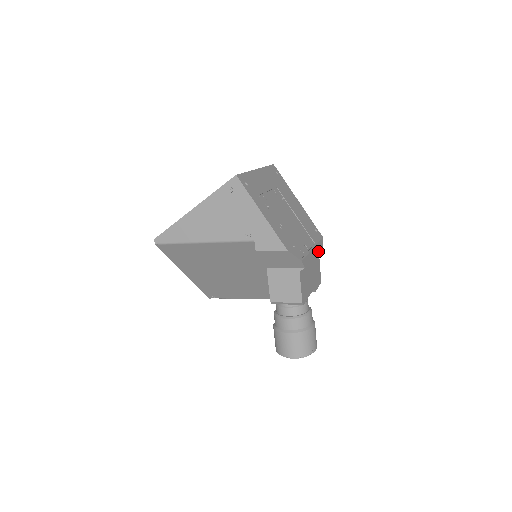
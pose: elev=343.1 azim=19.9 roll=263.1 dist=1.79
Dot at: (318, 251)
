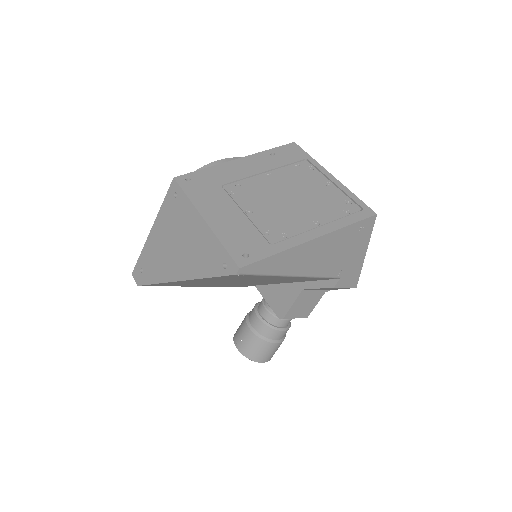
Dot at: occluded
